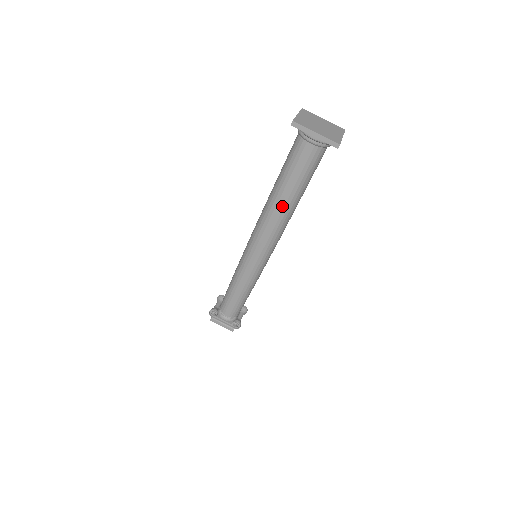
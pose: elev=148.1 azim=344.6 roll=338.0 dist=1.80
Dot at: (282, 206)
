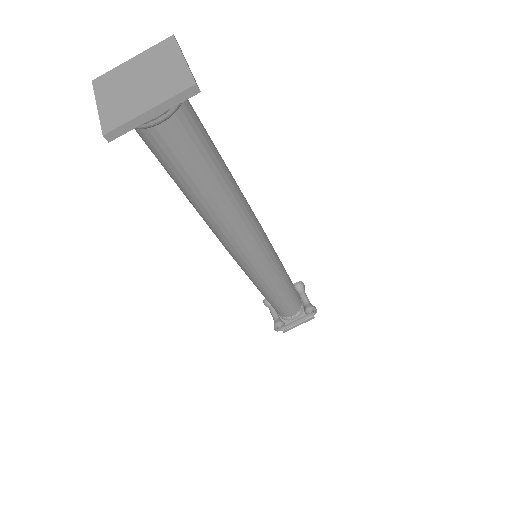
Dot at: (222, 208)
